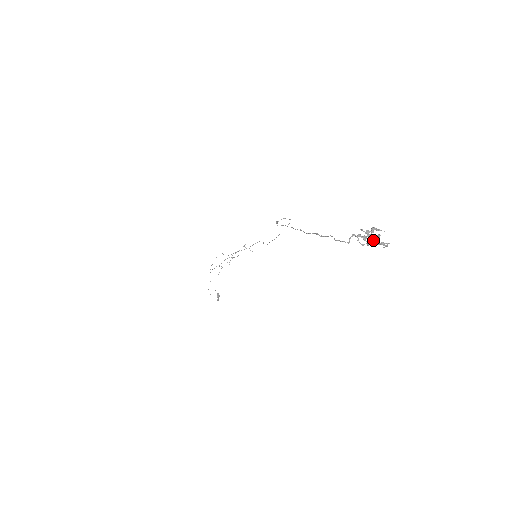
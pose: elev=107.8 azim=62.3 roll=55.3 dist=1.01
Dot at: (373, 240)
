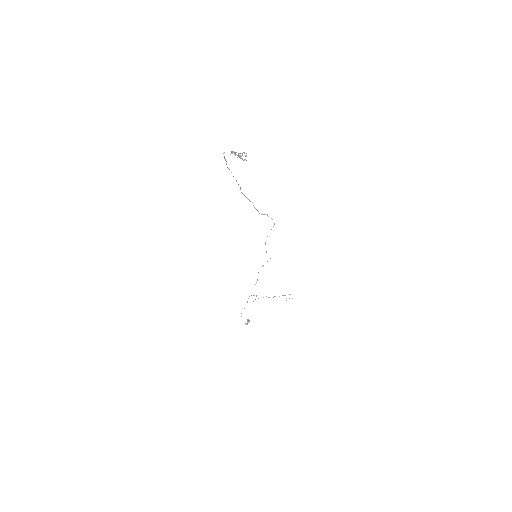
Dot at: (240, 157)
